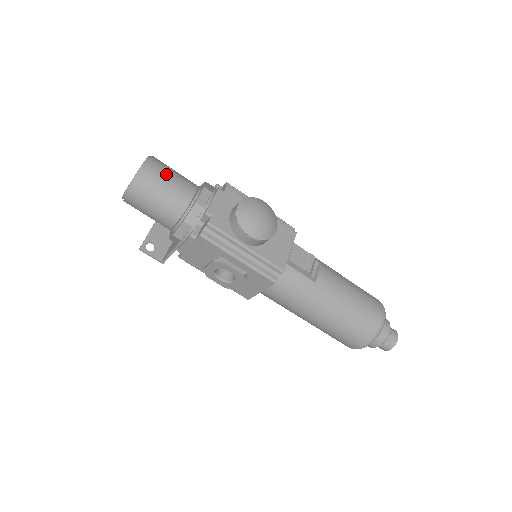
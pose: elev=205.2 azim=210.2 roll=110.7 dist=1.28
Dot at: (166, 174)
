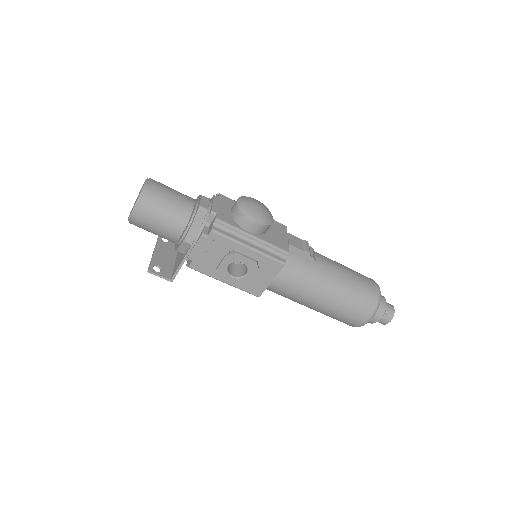
Dot at: (167, 188)
